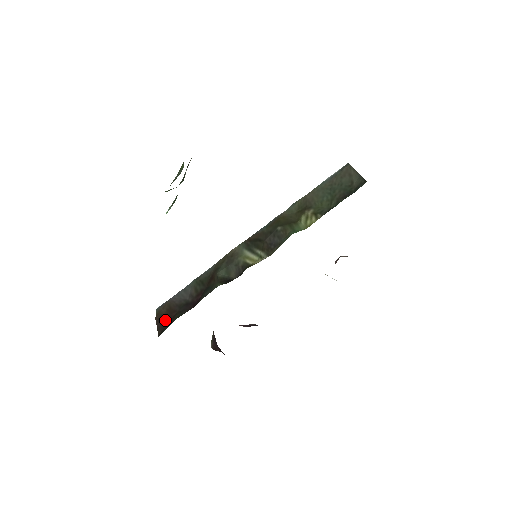
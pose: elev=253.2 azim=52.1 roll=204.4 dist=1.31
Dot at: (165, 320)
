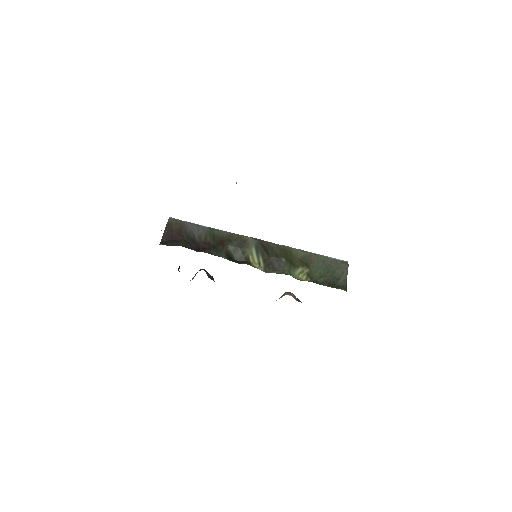
Dot at: (172, 236)
